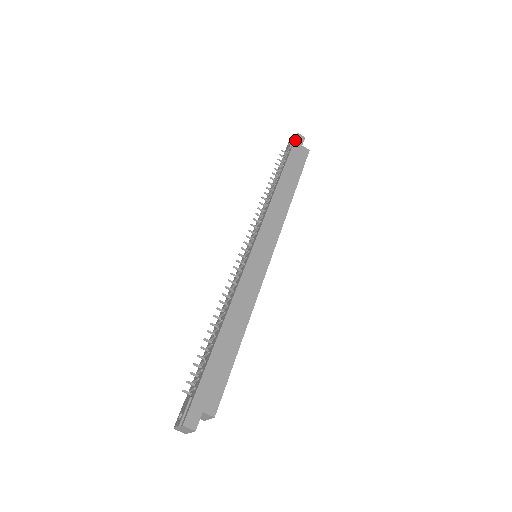
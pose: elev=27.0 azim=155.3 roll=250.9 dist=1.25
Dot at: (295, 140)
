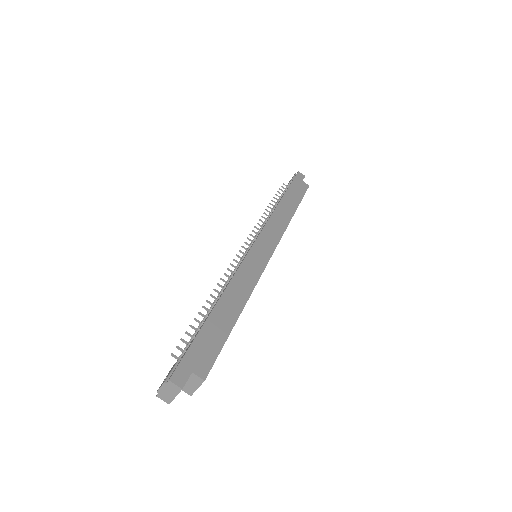
Dot at: (296, 176)
